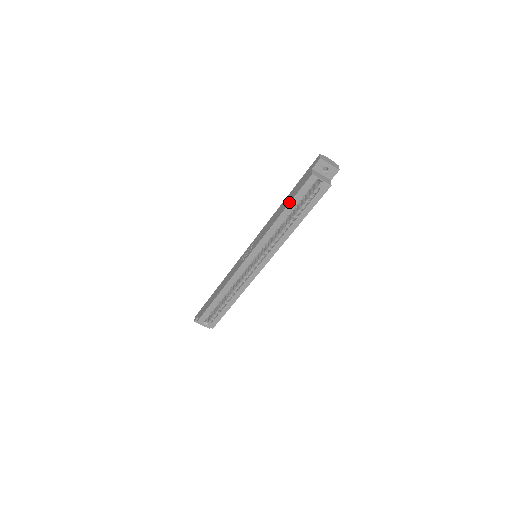
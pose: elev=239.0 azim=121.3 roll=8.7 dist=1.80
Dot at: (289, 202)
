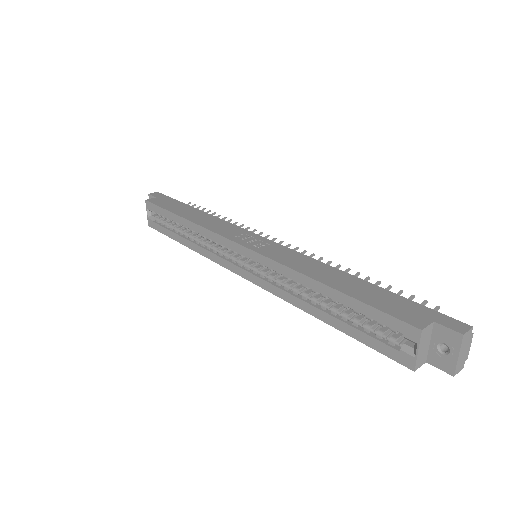
Dot at: (352, 295)
